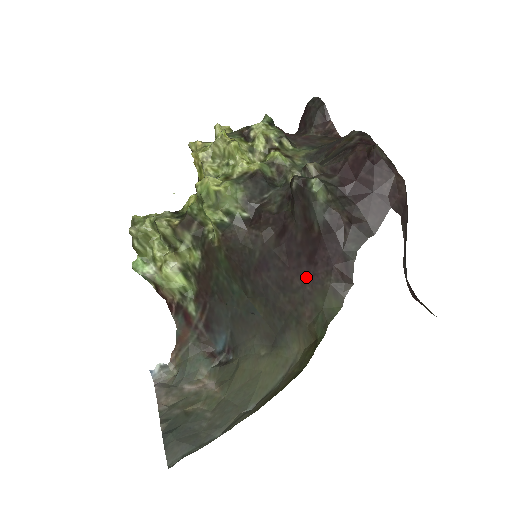
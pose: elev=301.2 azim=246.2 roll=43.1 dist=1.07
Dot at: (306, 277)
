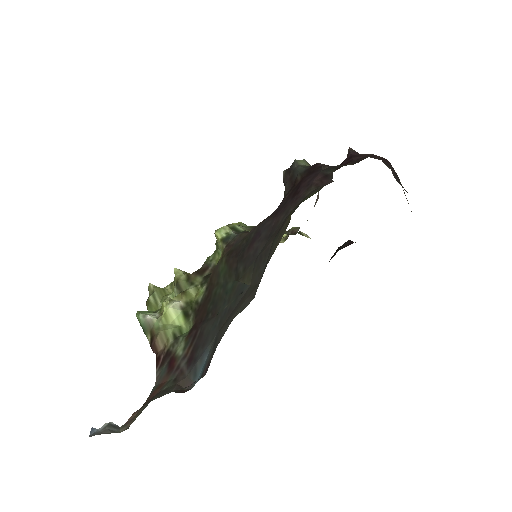
Dot at: (290, 206)
